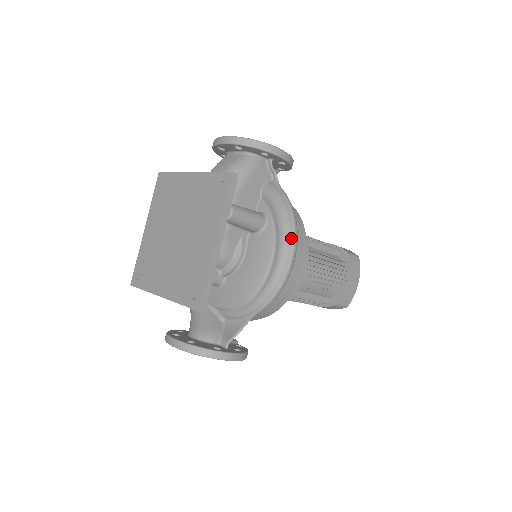
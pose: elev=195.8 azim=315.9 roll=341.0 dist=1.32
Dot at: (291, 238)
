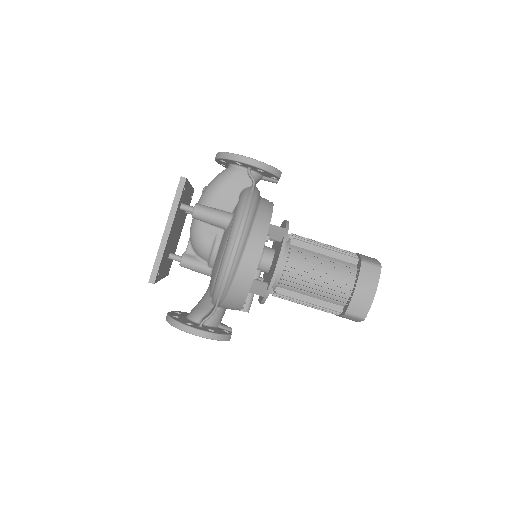
Dot at: (236, 231)
